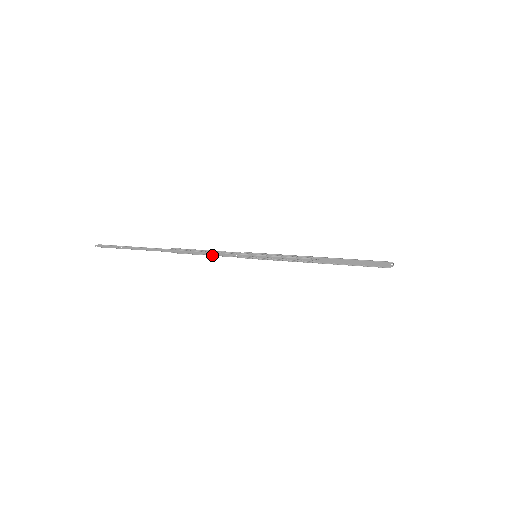
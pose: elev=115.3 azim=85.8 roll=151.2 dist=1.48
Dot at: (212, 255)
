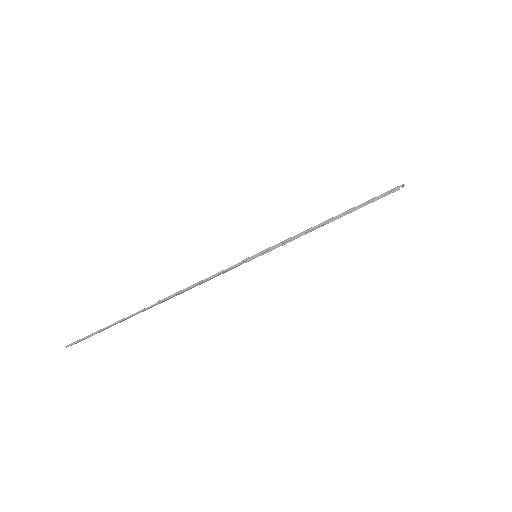
Dot at: occluded
